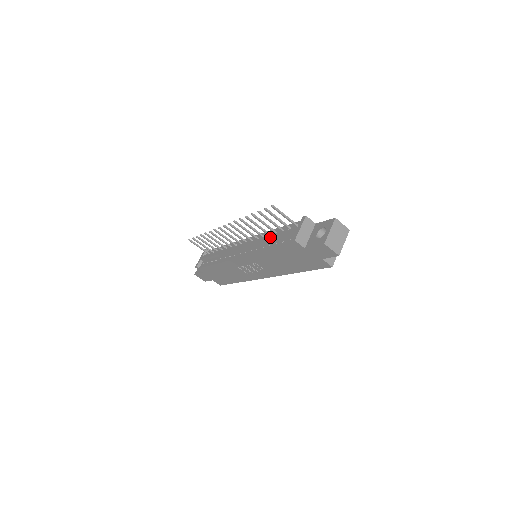
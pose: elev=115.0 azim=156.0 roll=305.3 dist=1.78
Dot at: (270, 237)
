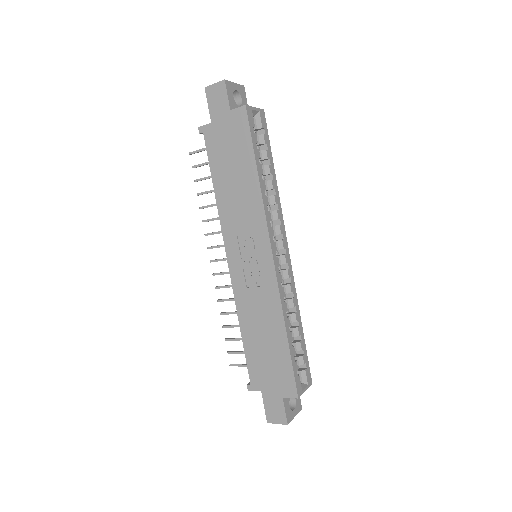
Dot at: occluded
